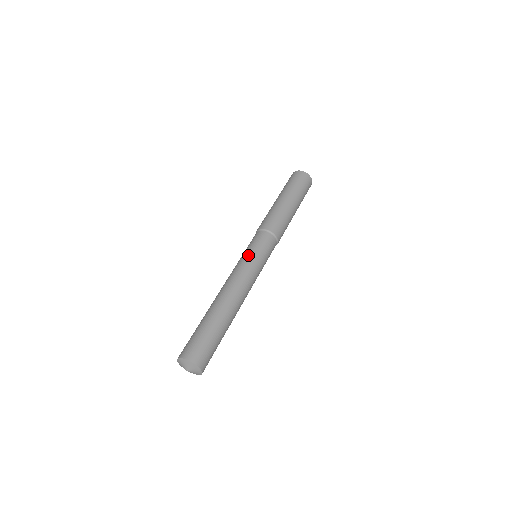
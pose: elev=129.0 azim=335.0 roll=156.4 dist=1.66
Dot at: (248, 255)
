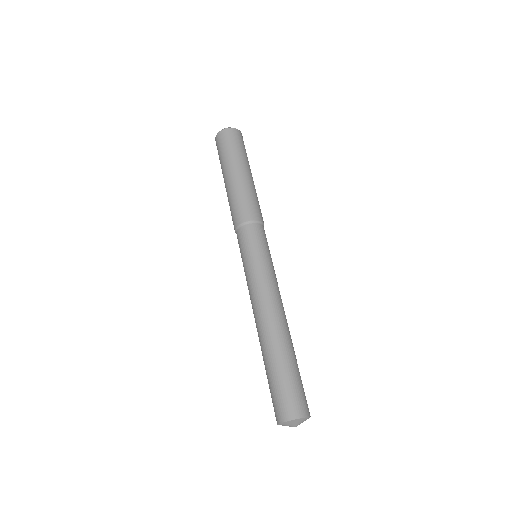
Dot at: (263, 261)
